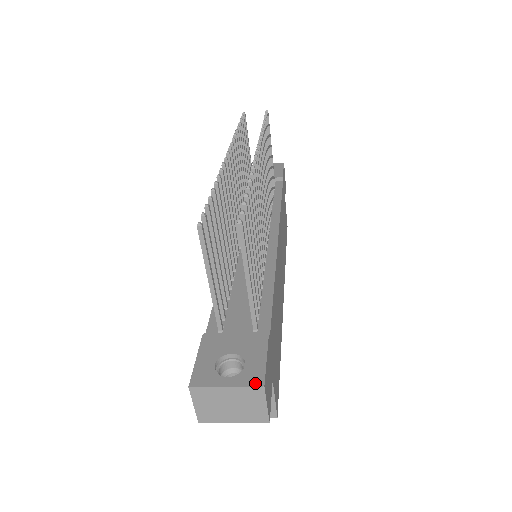
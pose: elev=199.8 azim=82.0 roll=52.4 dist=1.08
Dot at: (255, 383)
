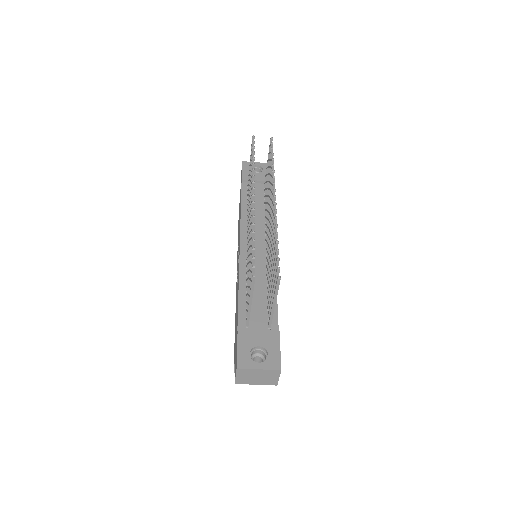
Dot at: (276, 368)
